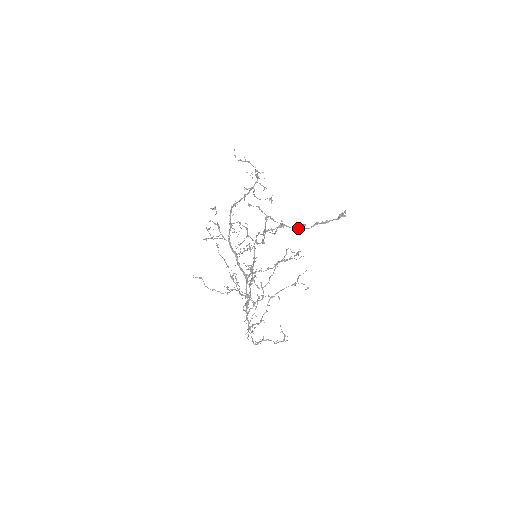
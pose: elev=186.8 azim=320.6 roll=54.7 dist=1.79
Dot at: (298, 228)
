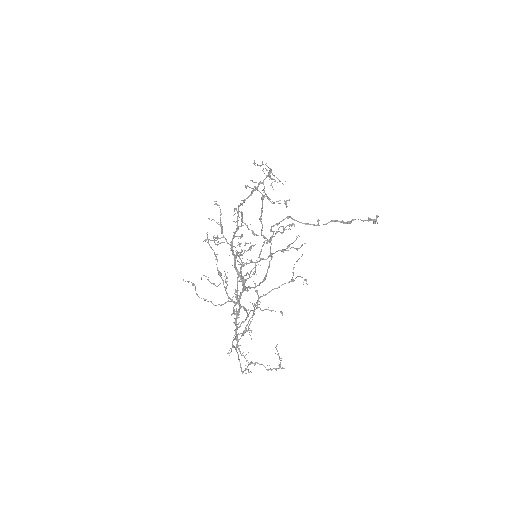
Dot at: occluded
